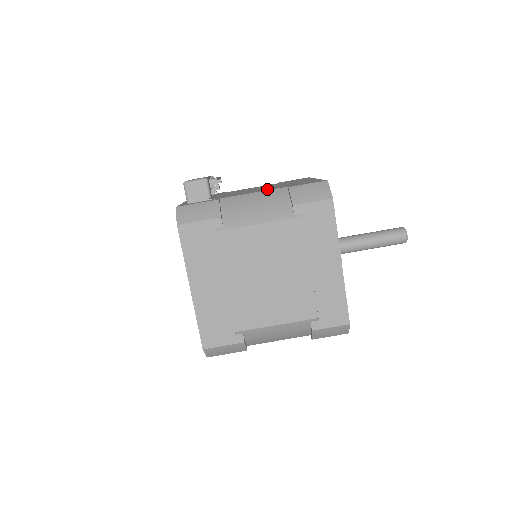
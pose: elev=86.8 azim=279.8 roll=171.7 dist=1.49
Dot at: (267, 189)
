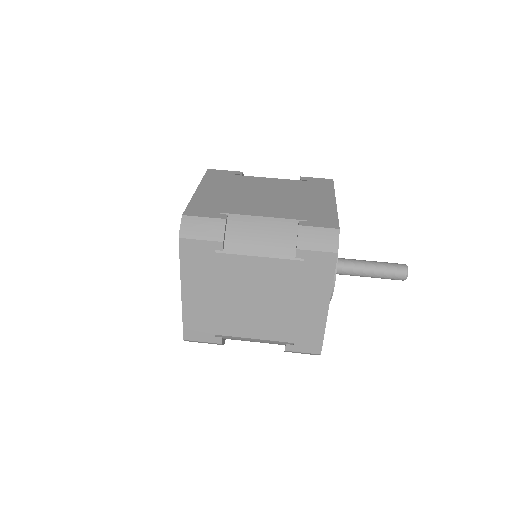
Dot at: occluded
